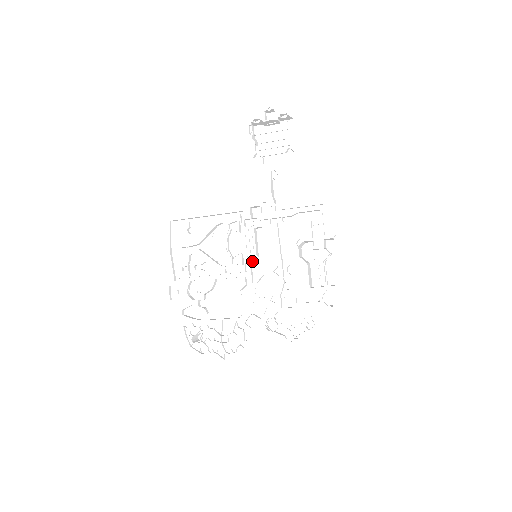
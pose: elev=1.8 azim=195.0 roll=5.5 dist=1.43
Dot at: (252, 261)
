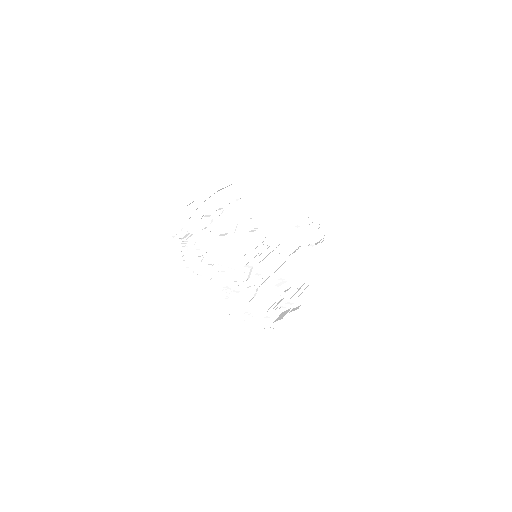
Dot at: (252, 255)
